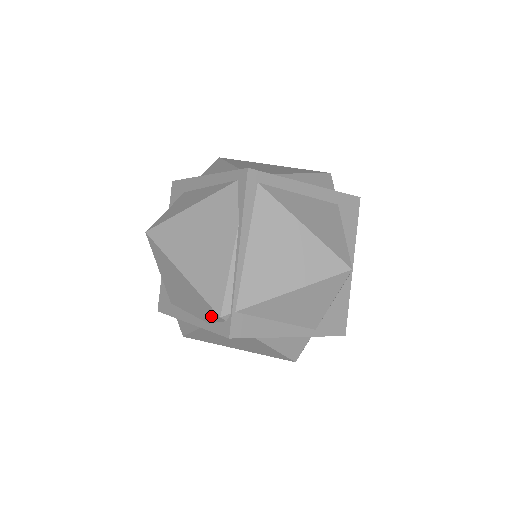
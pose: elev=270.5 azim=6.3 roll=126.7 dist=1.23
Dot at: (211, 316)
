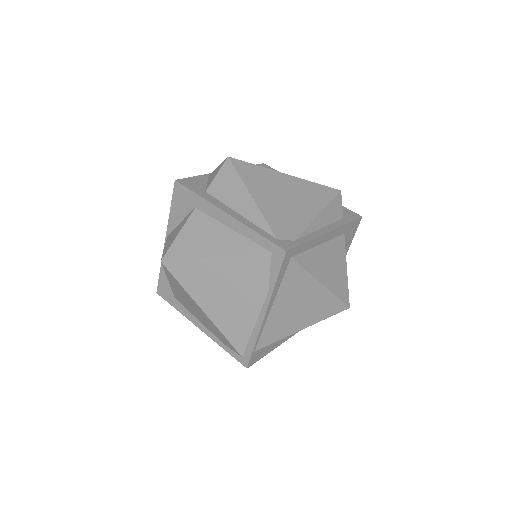
Dot at: (230, 347)
